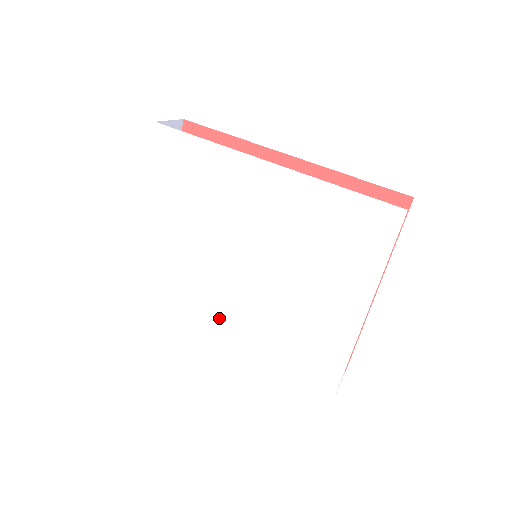
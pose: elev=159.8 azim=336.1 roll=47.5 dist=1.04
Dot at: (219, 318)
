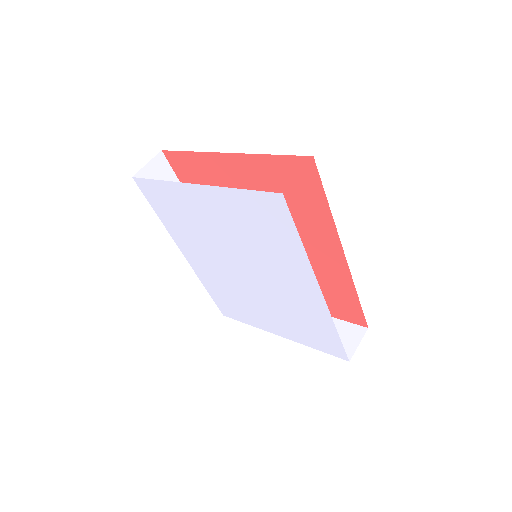
Dot at: (195, 251)
